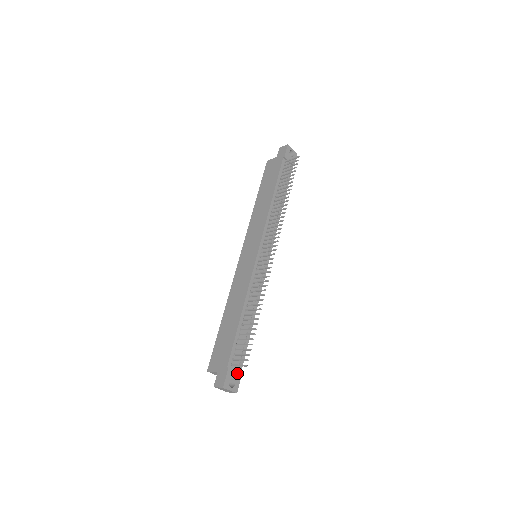
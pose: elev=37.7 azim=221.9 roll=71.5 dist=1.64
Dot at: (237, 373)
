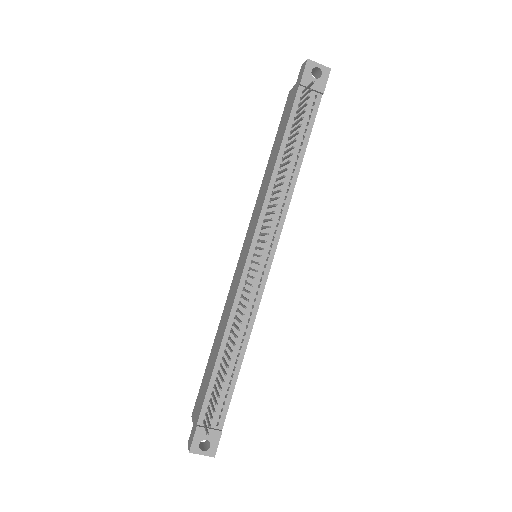
Dot at: (213, 431)
